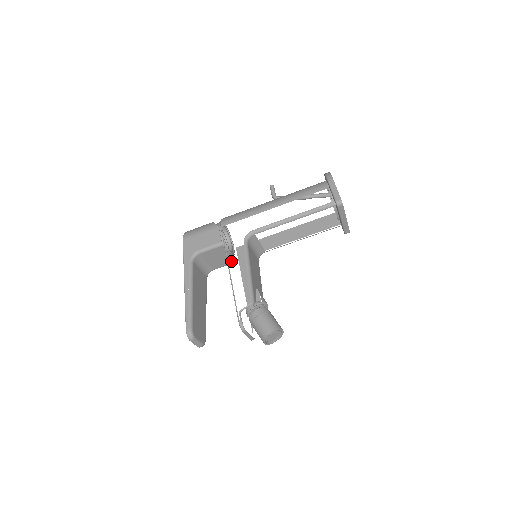
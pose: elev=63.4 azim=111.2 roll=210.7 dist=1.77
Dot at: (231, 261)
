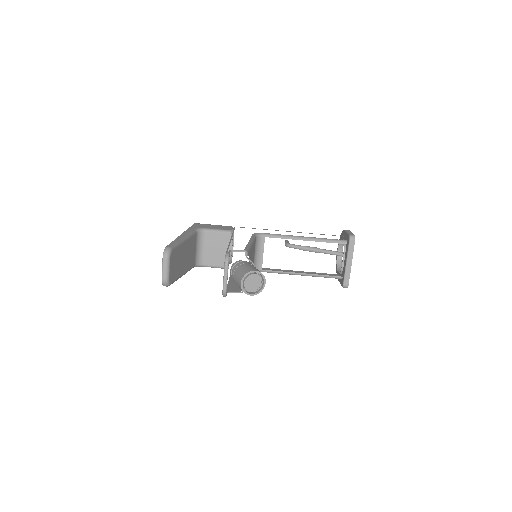
Dot at: occluded
